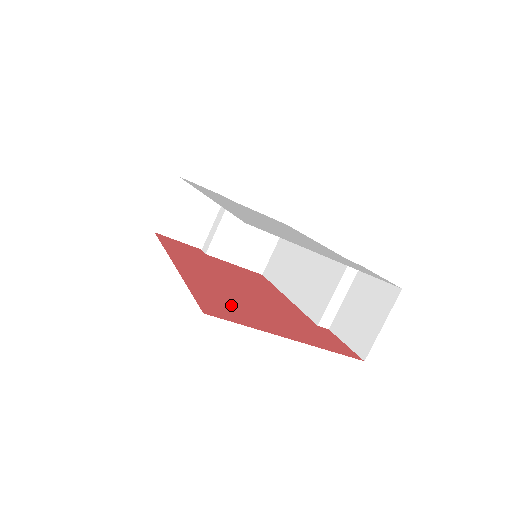
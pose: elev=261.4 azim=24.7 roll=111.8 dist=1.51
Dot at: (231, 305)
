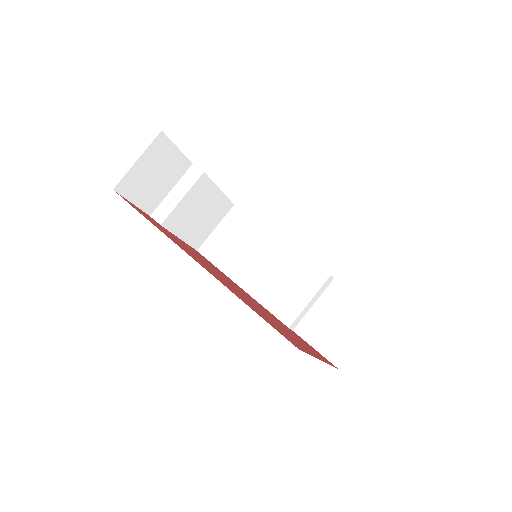
Dot at: (273, 323)
